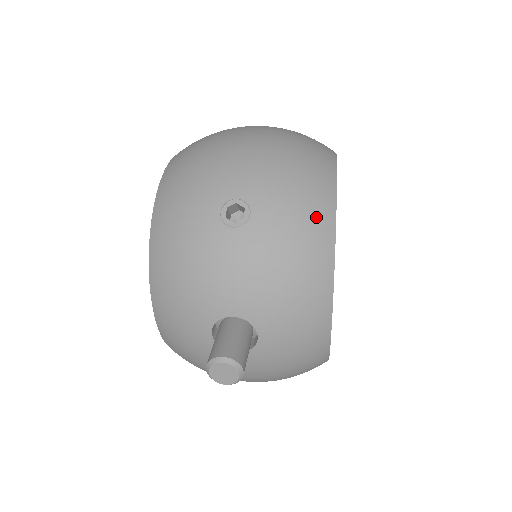
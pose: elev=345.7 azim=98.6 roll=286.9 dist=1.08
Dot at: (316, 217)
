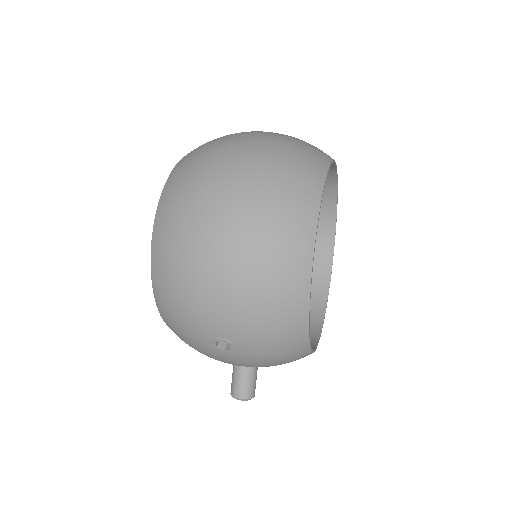
Dot at: (290, 340)
